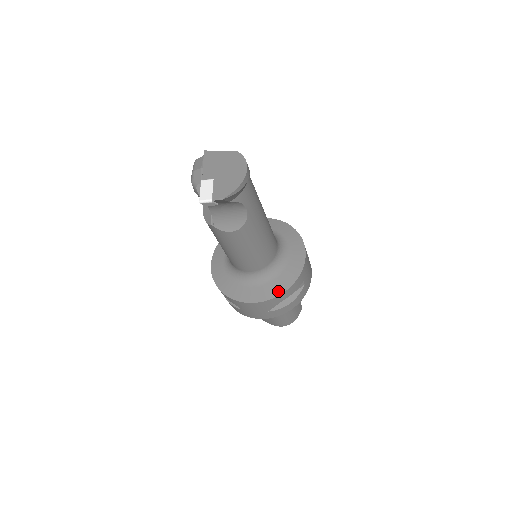
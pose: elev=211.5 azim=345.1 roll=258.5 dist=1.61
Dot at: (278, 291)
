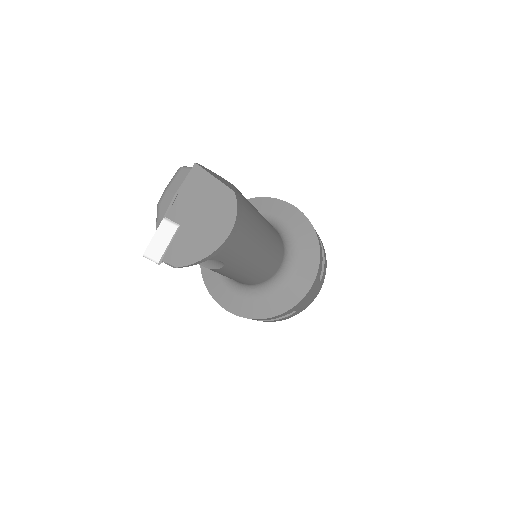
Dot at: (256, 314)
